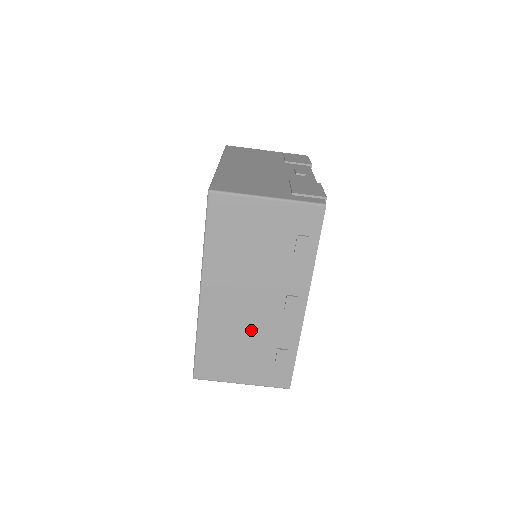
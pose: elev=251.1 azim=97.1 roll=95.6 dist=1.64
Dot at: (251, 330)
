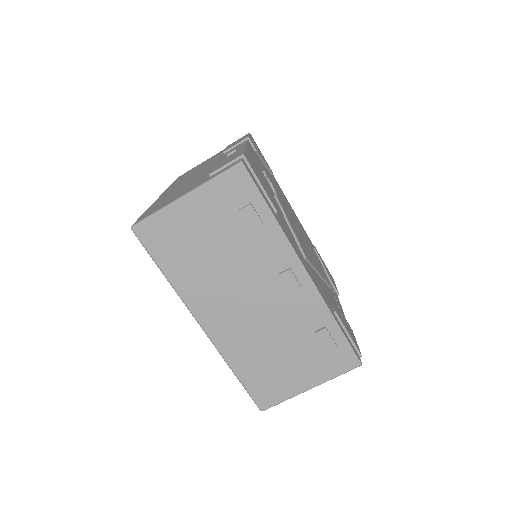
Dot at: (275, 331)
